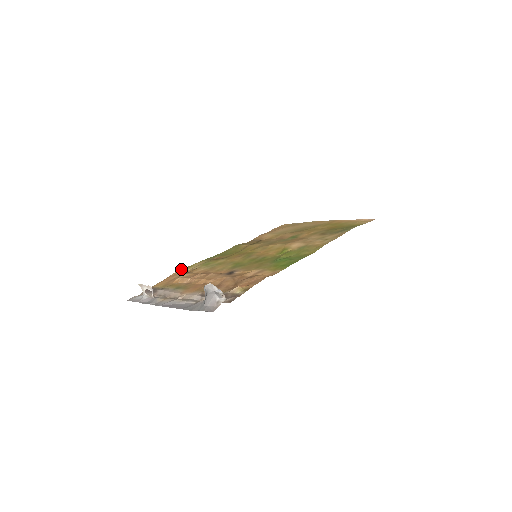
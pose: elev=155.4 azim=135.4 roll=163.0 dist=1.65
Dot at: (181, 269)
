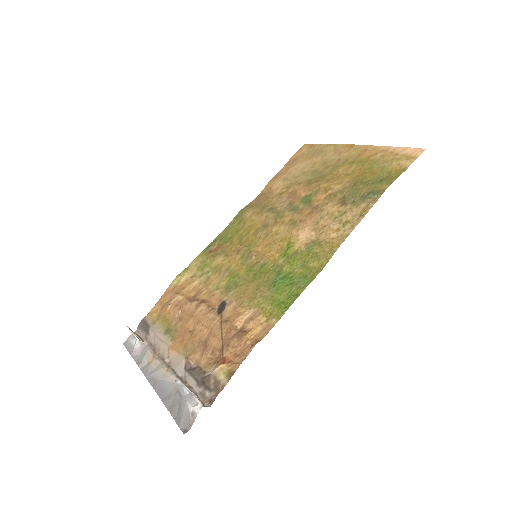
Dot at: (175, 278)
